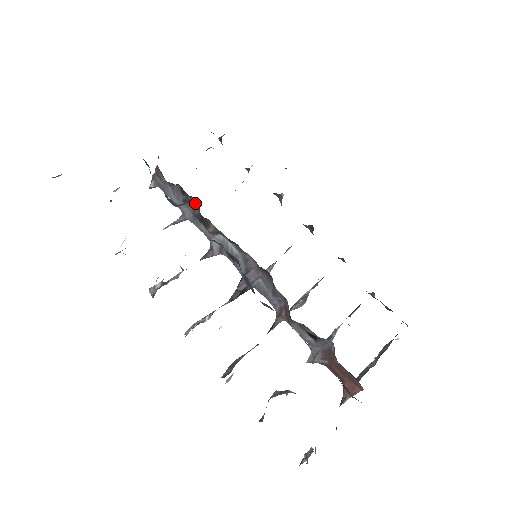
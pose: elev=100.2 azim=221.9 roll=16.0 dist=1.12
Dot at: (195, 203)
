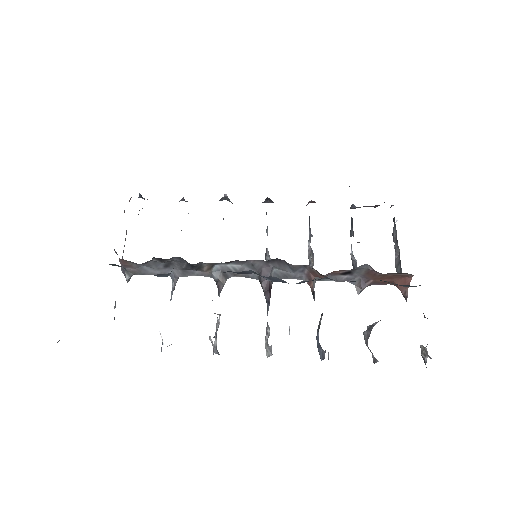
Dot at: (178, 260)
